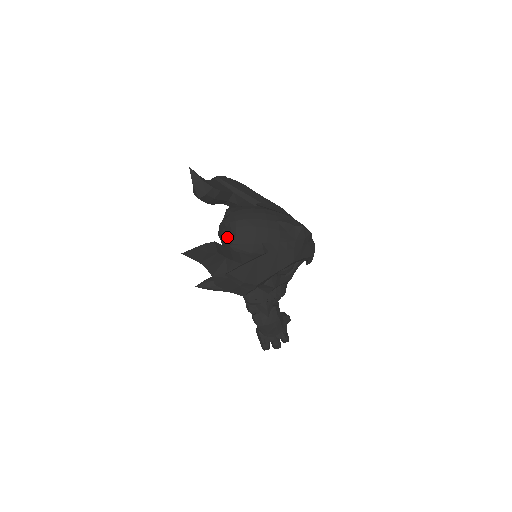
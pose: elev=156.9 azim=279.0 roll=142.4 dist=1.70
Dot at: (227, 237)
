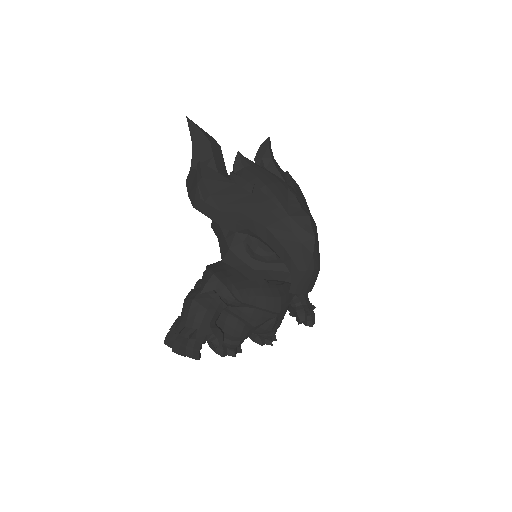
Dot at: (235, 163)
